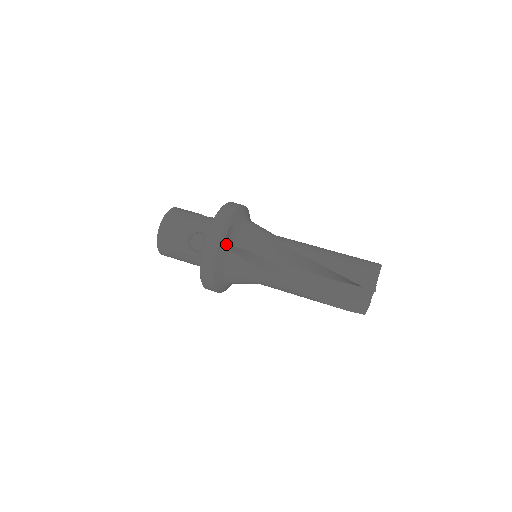
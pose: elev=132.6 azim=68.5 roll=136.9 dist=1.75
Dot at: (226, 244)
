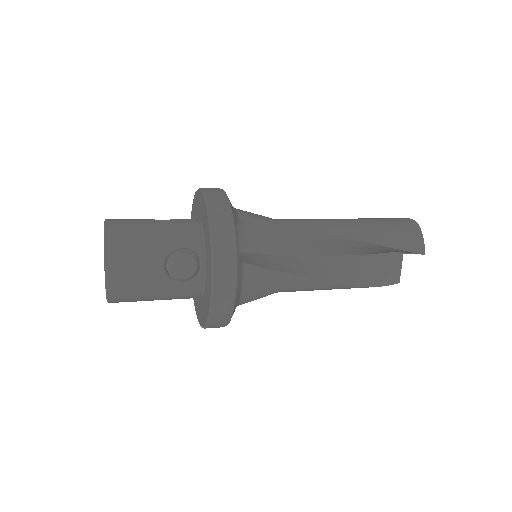
Dot at: occluded
